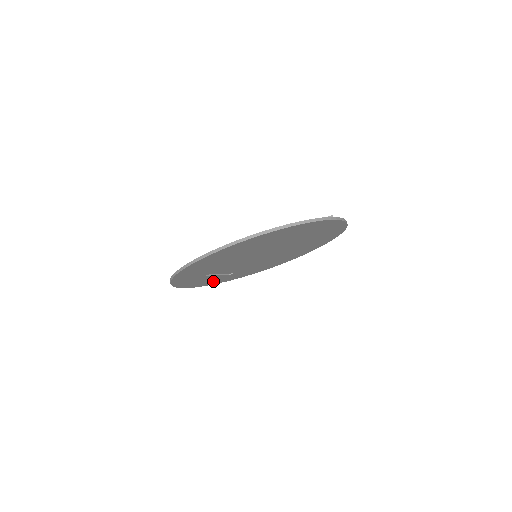
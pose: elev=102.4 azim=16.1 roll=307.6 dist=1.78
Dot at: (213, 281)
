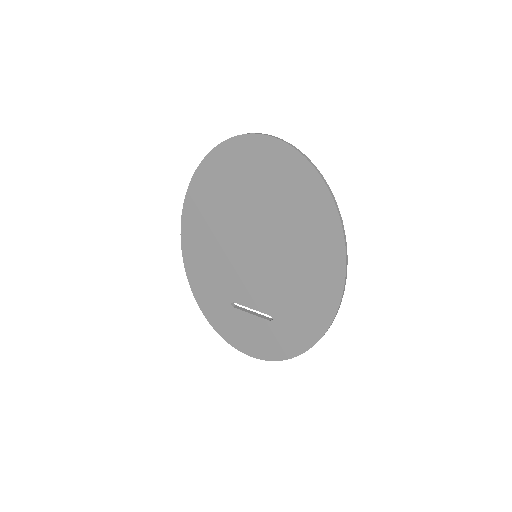
Dot at: (266, 343)
